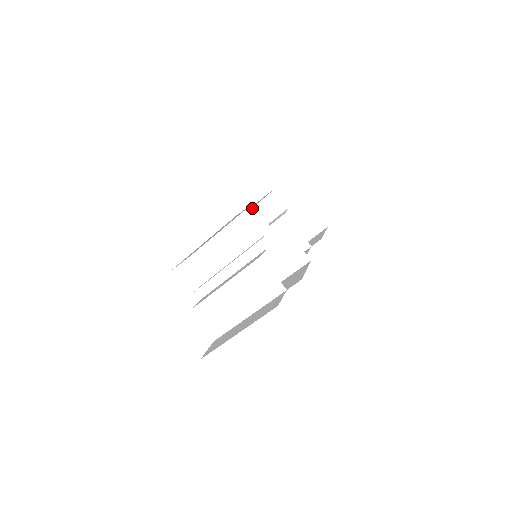
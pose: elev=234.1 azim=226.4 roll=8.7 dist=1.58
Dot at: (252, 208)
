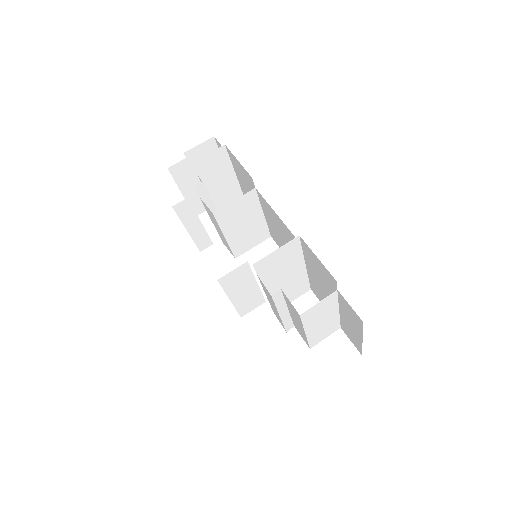
Dot at: (221, 280)
